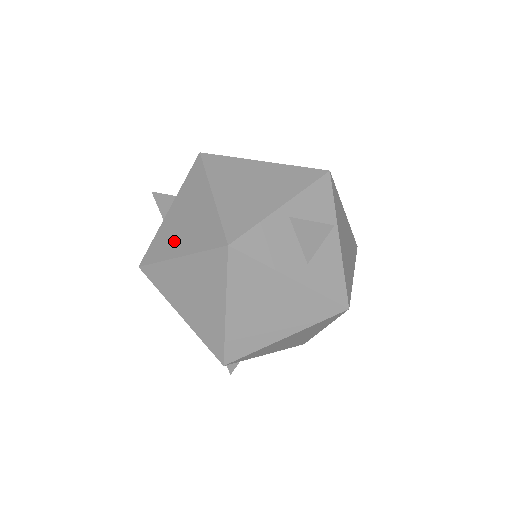
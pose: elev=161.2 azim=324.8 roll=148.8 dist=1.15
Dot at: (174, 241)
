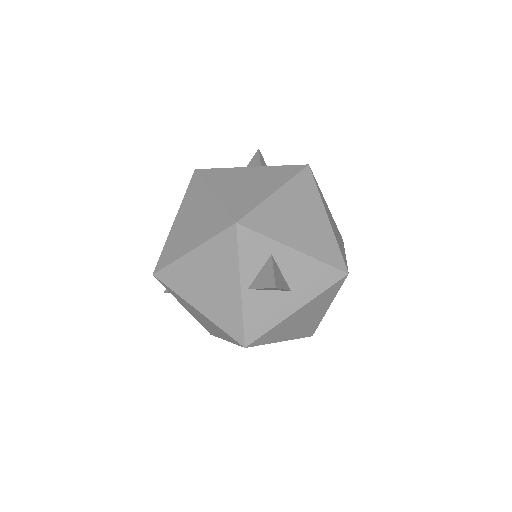
Dot at: occluded
